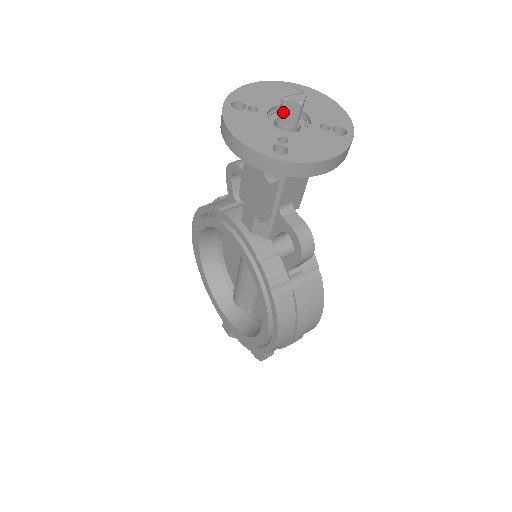
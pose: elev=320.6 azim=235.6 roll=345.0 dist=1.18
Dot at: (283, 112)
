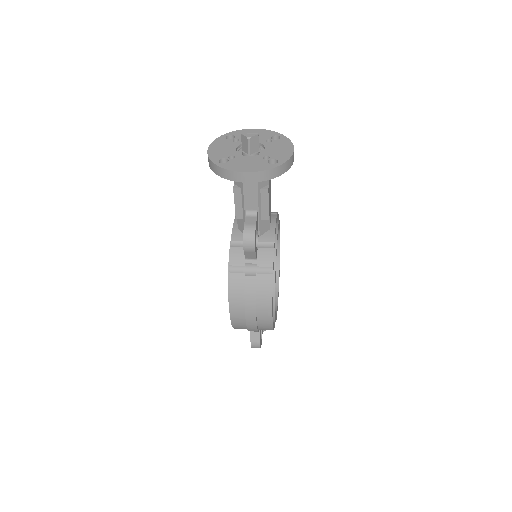
Dot at: (242, 143)
